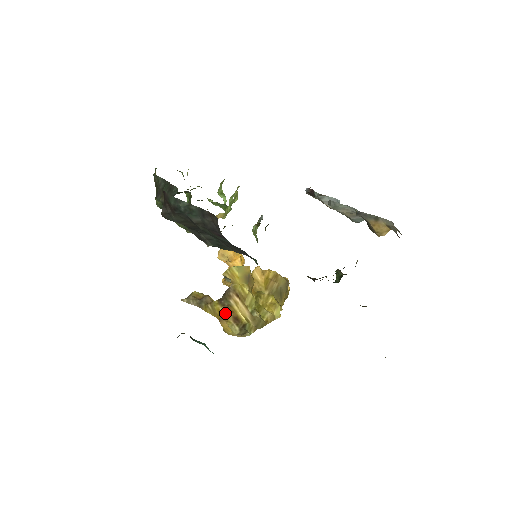
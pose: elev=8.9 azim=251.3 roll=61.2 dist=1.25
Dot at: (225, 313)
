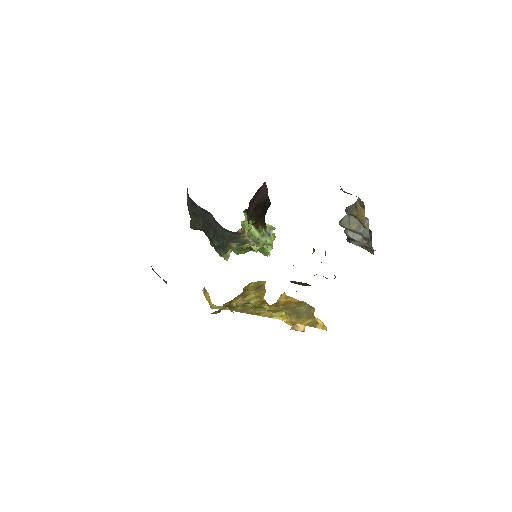
Dot at: (225, 305)
